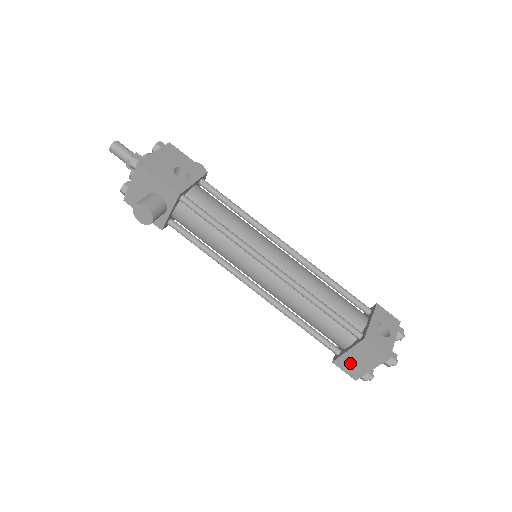
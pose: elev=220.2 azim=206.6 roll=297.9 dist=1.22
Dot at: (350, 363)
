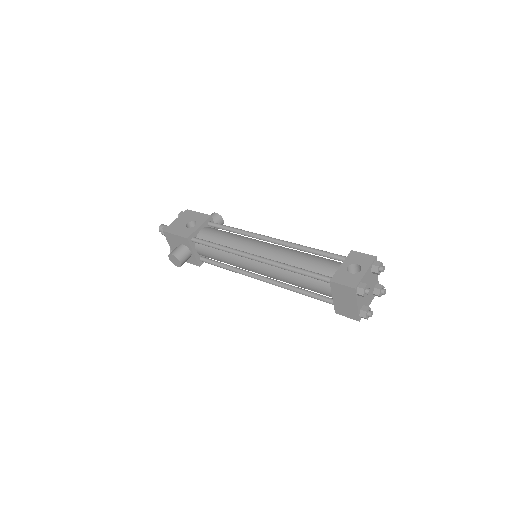
Dot at: (343, 307)
